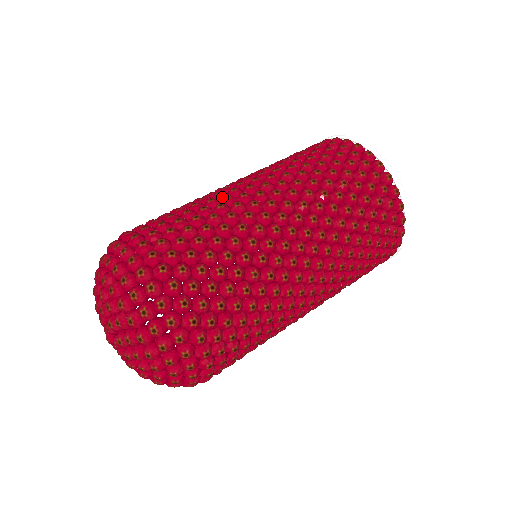
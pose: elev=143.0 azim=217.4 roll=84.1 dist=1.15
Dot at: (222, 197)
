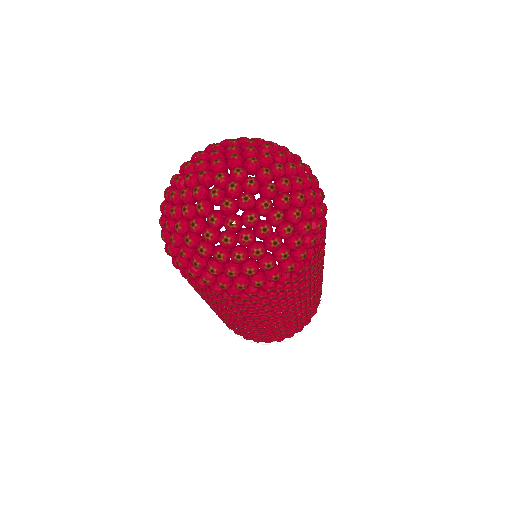
Dot at: occluded
